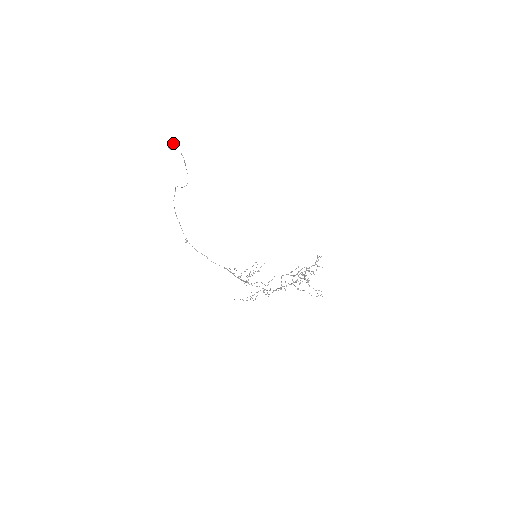
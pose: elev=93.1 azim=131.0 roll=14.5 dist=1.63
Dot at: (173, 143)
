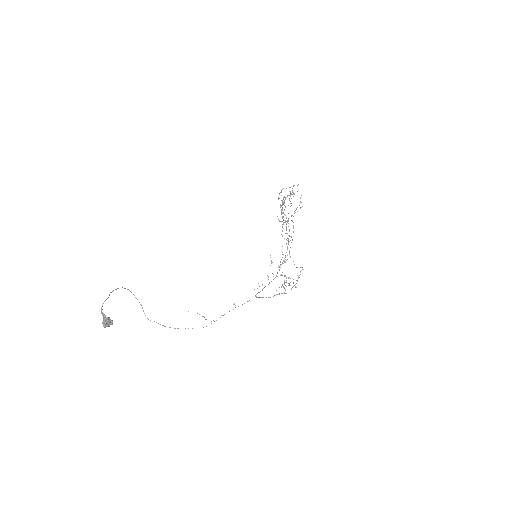
Dot at: (106, 321)
